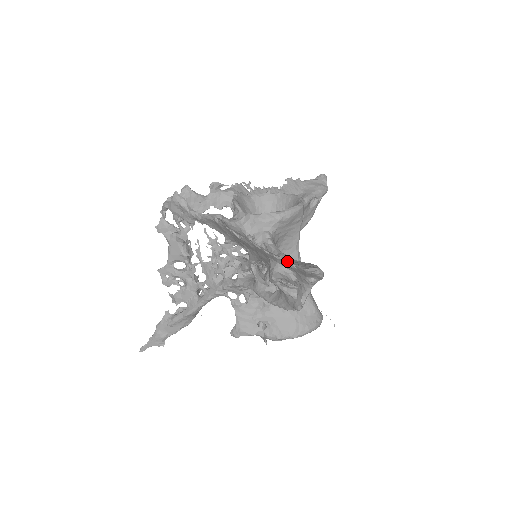
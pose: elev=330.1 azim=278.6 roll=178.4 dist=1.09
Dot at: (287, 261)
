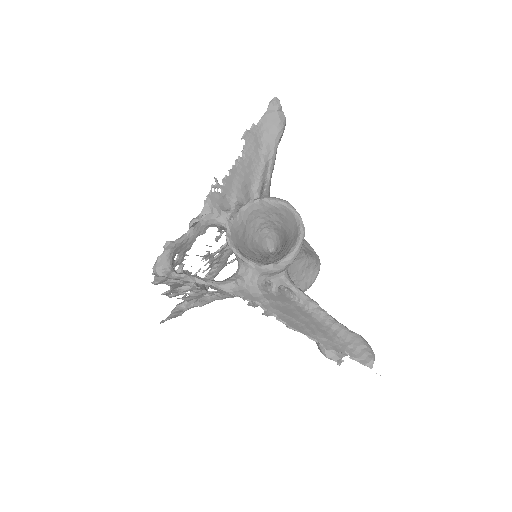
Dot at: (338, 347)
